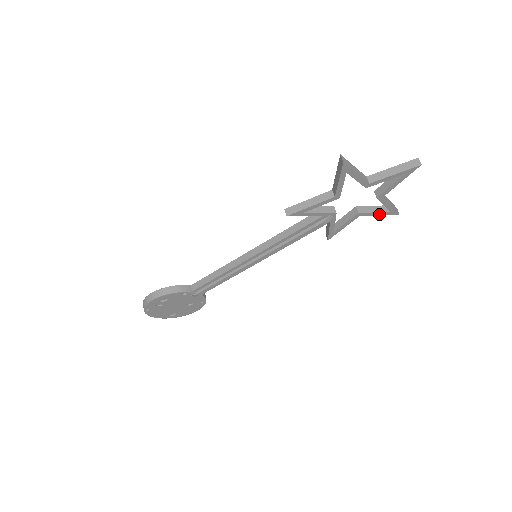
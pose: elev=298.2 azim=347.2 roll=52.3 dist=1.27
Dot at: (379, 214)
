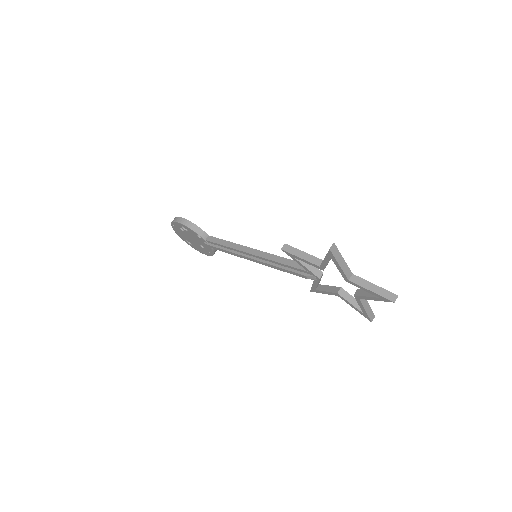
Dot at: (354, 308)
